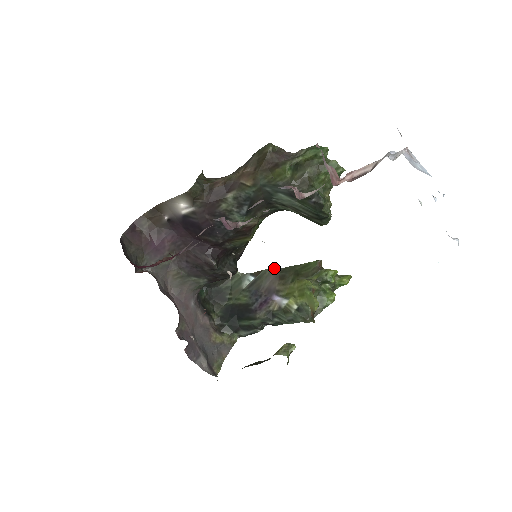
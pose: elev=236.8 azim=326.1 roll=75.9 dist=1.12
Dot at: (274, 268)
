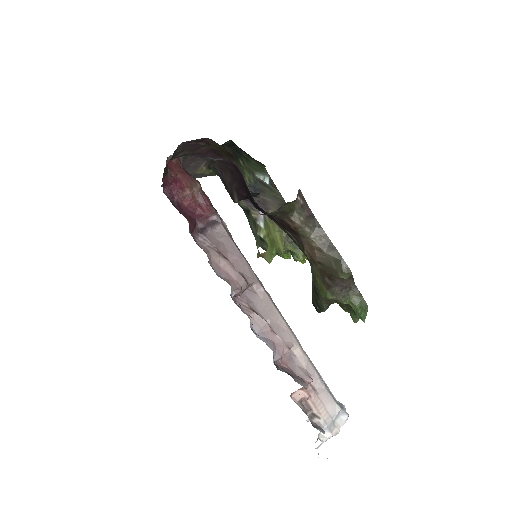
Dot at: (285, 202)
